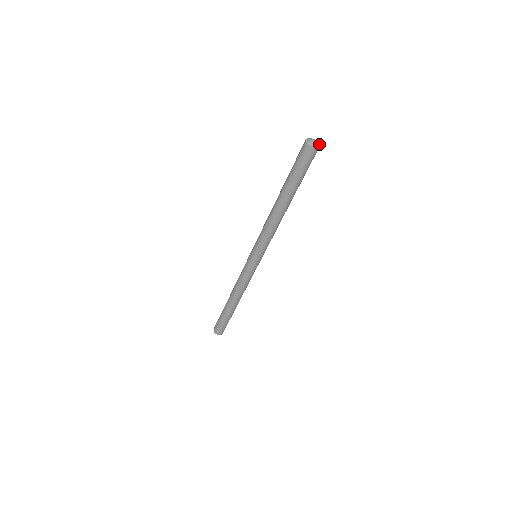
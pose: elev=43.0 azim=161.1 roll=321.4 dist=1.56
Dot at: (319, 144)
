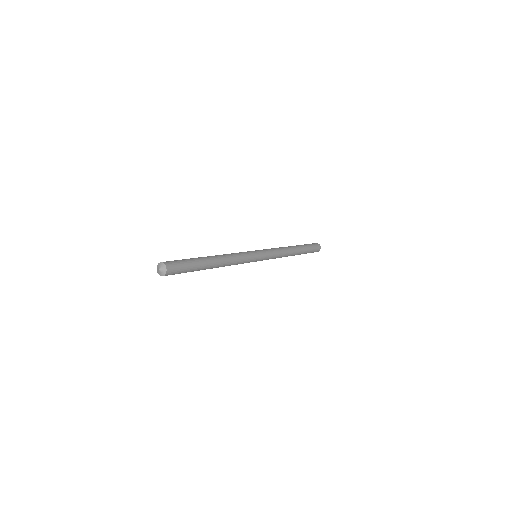
Dot at: (164, 266)
